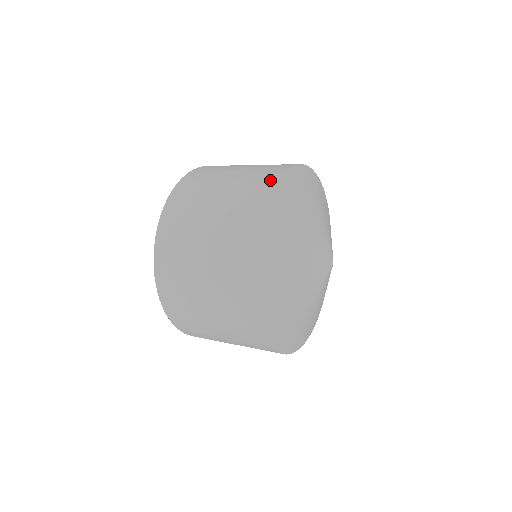
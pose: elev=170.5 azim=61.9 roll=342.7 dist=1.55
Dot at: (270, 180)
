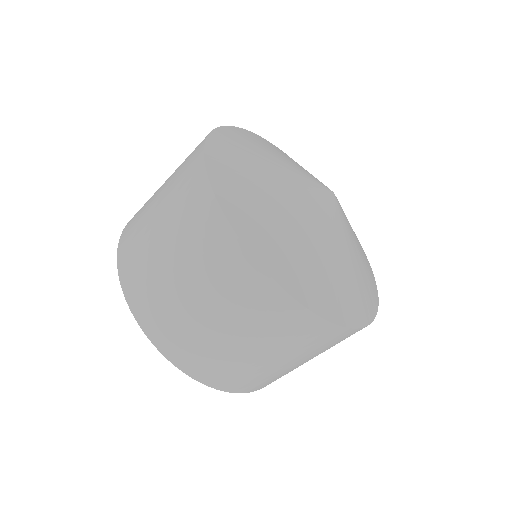
Dot at: occluded
